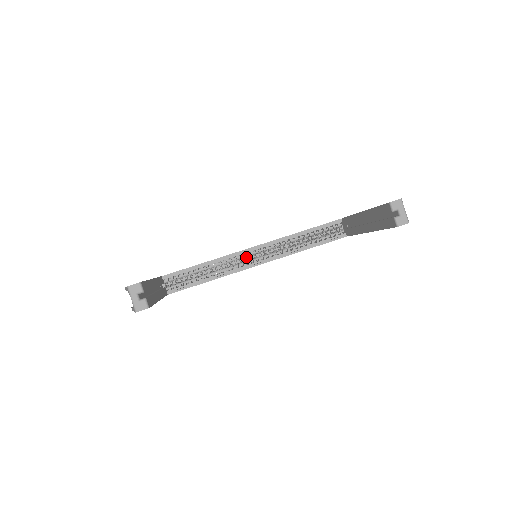
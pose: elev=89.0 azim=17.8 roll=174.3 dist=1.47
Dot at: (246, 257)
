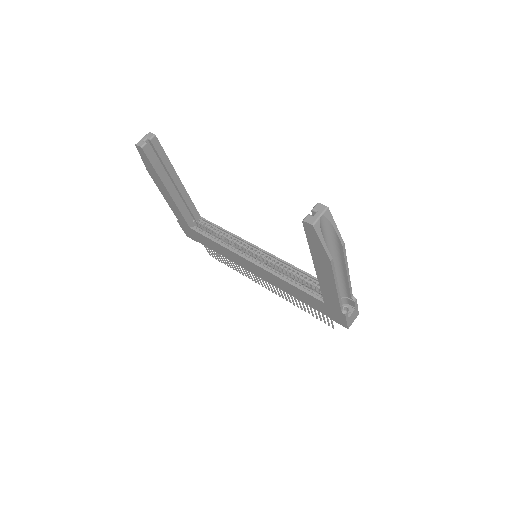
Dot at: (251, 253)
